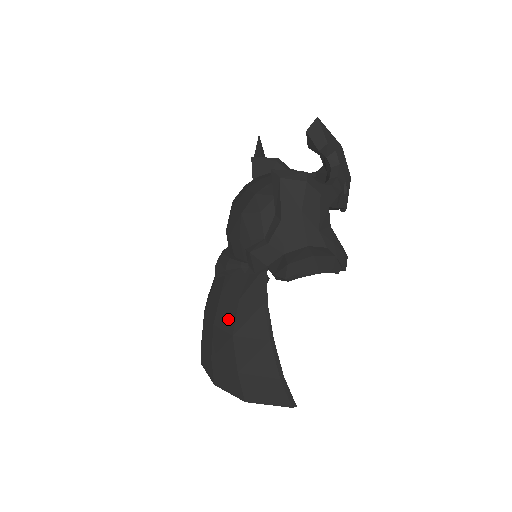
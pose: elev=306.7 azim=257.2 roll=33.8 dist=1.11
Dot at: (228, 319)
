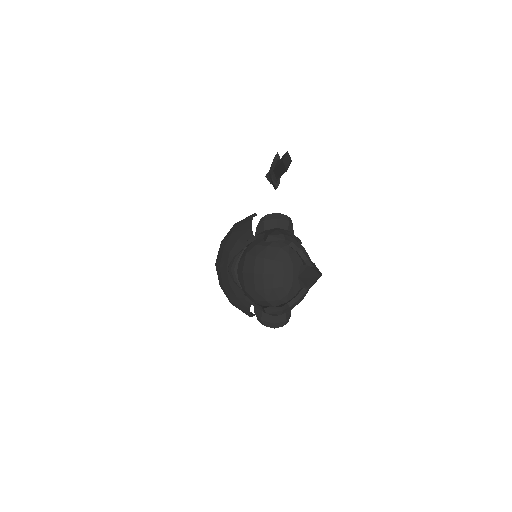
Dot at: (230, 295)
